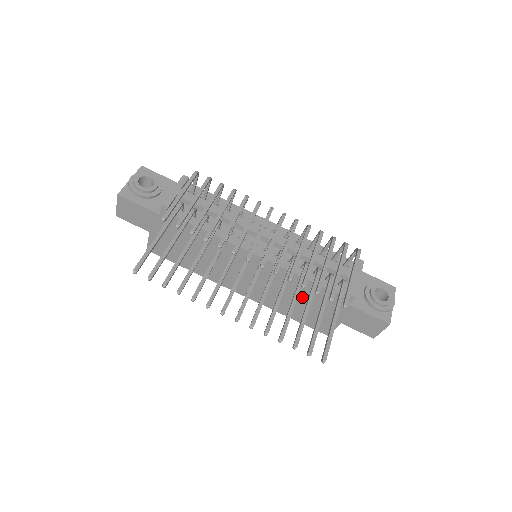
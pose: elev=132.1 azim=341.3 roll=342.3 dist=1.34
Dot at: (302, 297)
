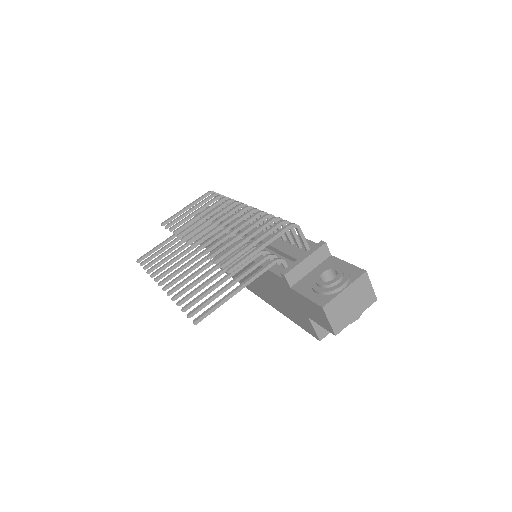
Dot at: (274, 289)
